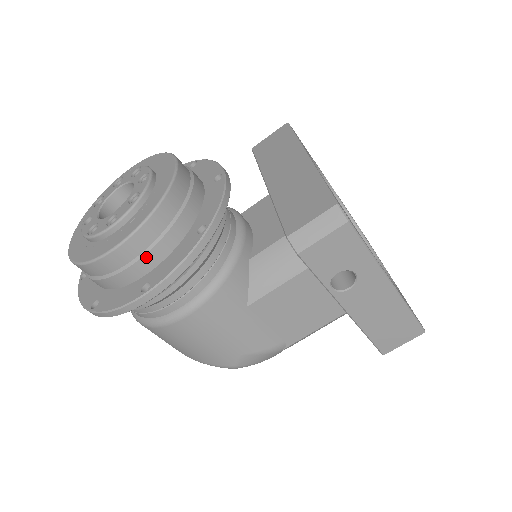
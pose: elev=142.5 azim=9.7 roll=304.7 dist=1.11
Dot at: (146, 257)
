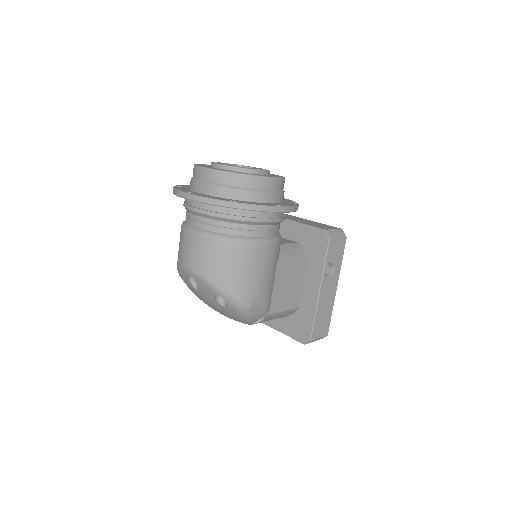
Dot at: (277, 194)
